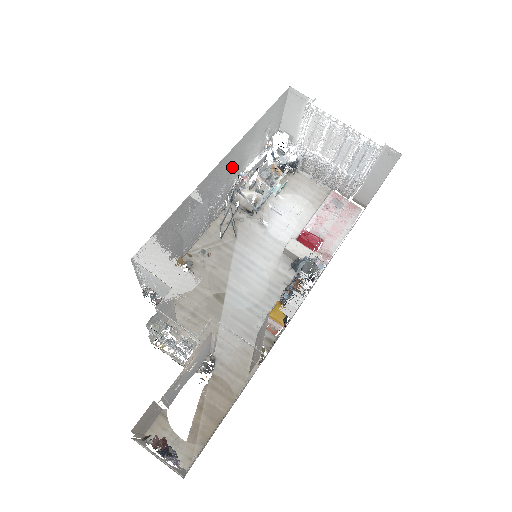
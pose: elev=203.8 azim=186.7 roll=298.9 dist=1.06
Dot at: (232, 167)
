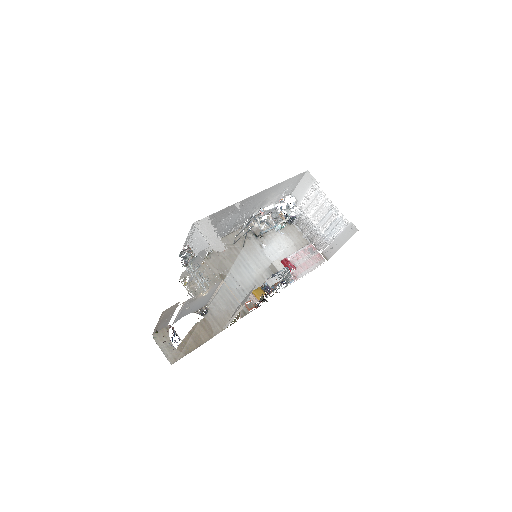
Dot at: (259, 202)
